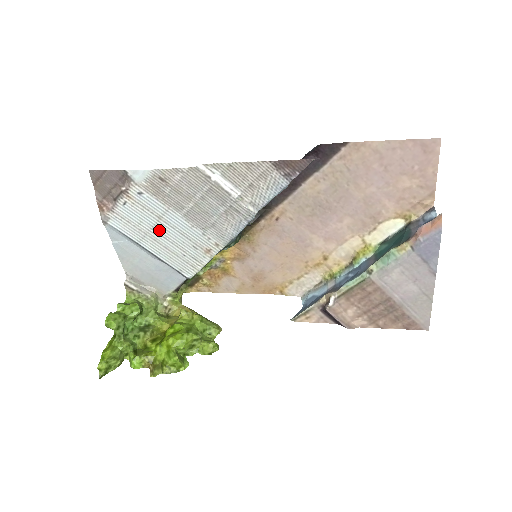
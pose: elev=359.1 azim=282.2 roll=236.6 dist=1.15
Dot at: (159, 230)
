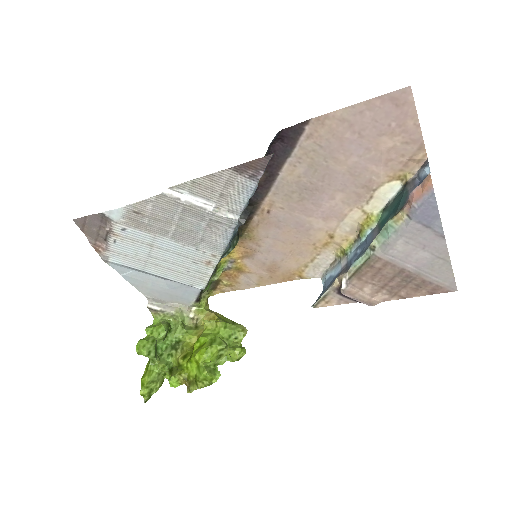
Dot at: (156, 256)
